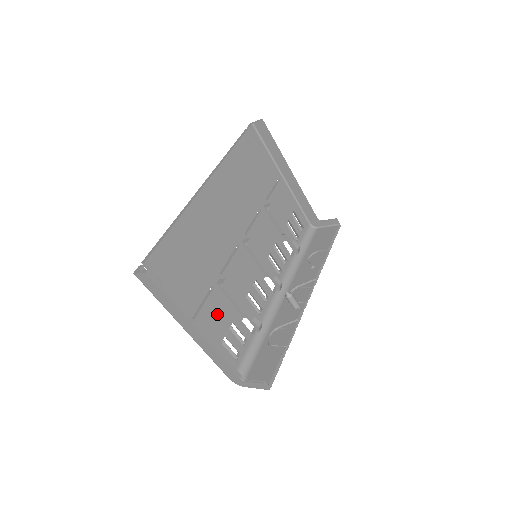
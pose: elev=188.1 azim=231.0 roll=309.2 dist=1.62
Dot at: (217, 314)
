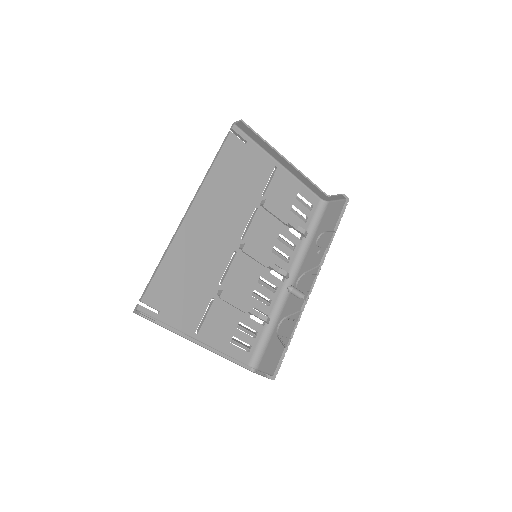
Dot at: (222, 320)
